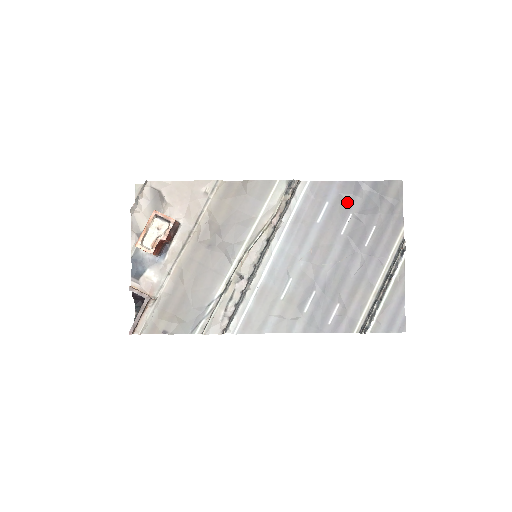
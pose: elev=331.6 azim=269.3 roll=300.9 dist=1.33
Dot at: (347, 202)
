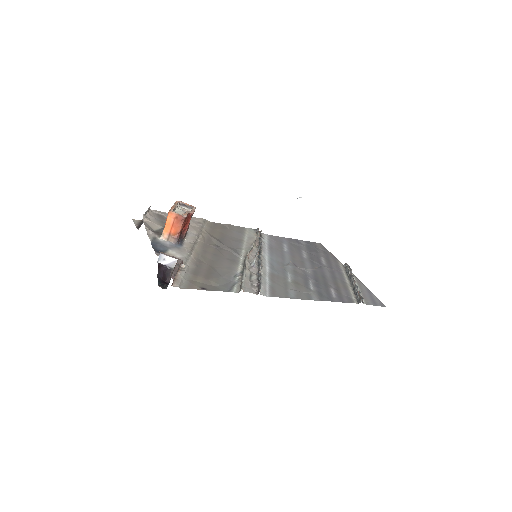
Dot at: (297, 246)
